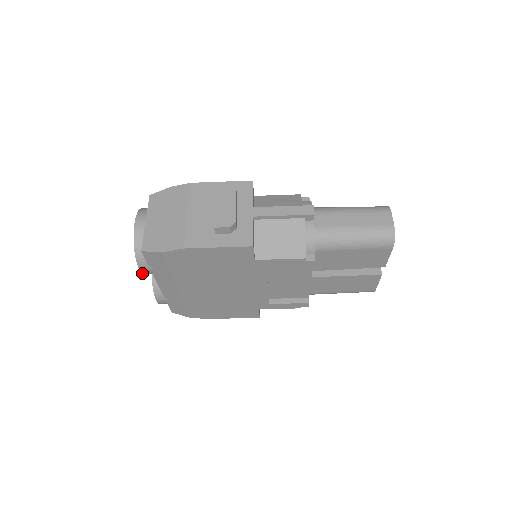
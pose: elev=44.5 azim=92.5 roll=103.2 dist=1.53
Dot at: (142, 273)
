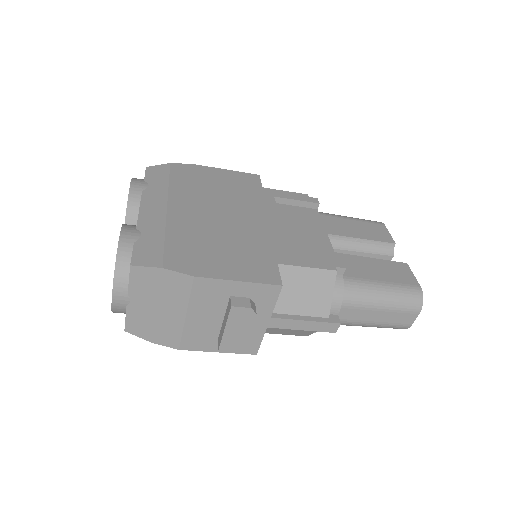
Dot at: occluded
